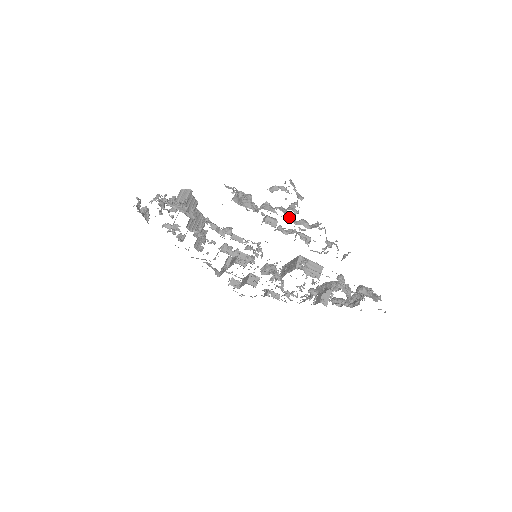
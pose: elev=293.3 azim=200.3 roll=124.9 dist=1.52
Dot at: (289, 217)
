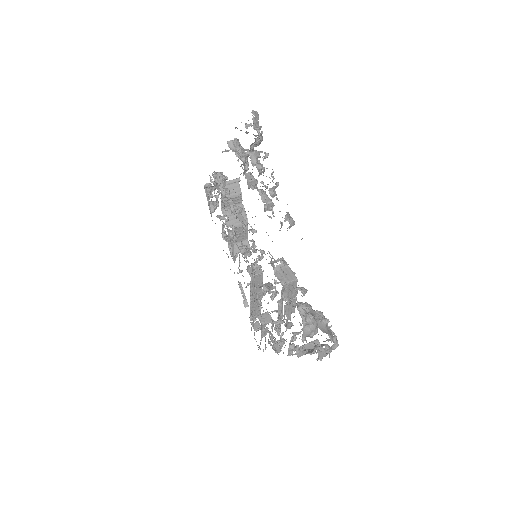
Dot at: occluded
